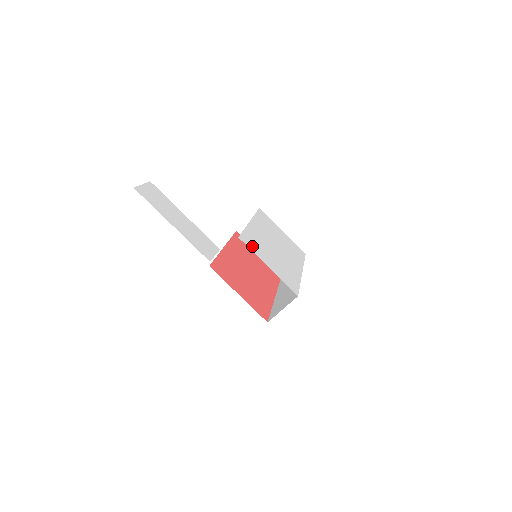
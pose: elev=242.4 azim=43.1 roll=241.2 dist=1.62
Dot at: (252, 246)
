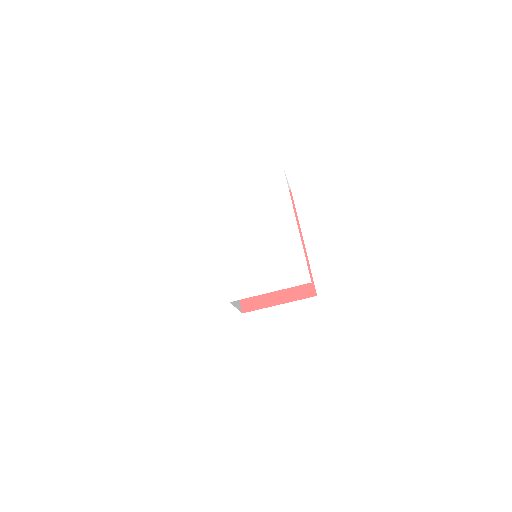
Dot at: (244, 289)
